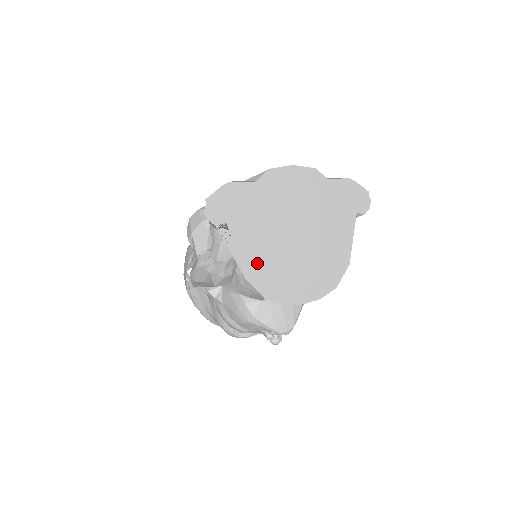
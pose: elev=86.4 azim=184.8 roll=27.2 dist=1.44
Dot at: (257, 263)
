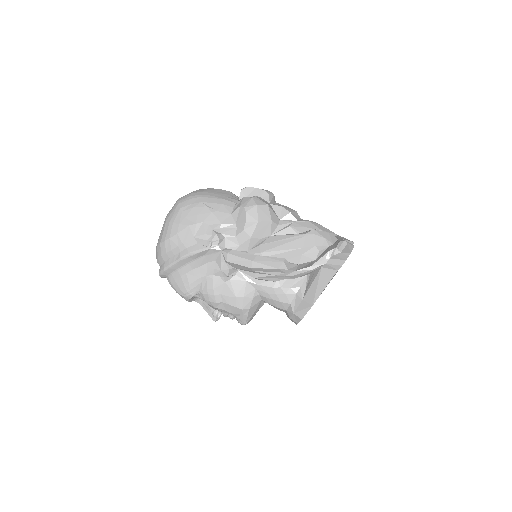
Dot at: occluded
